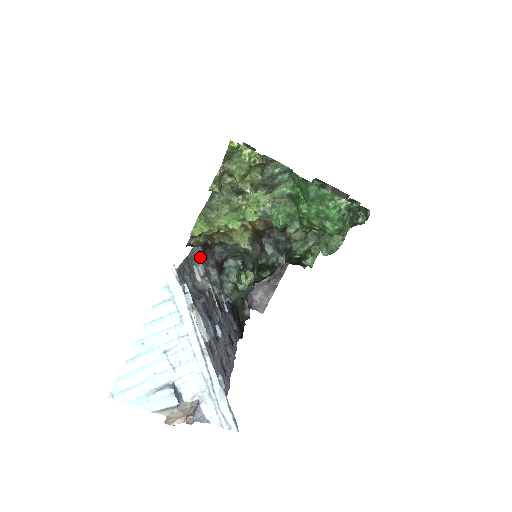
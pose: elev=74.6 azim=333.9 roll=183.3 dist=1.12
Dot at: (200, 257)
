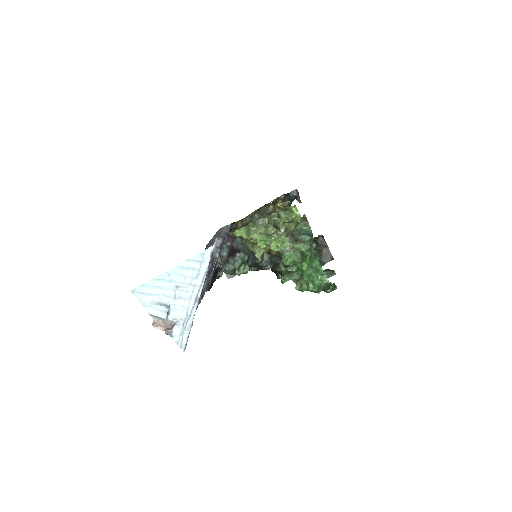
Dot at: (224, 235)
